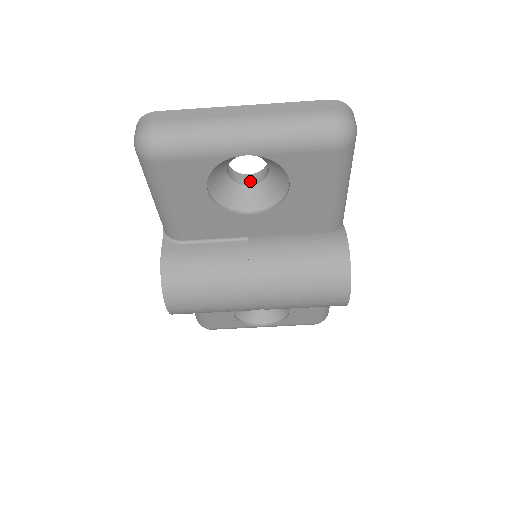
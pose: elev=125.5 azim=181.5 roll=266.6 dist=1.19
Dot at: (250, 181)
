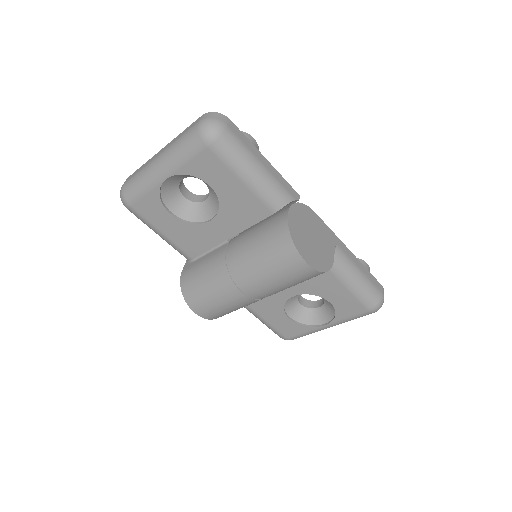
Dot at: (206, 197)
